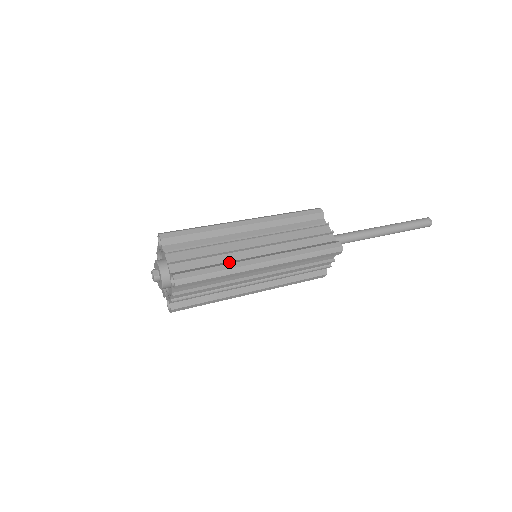
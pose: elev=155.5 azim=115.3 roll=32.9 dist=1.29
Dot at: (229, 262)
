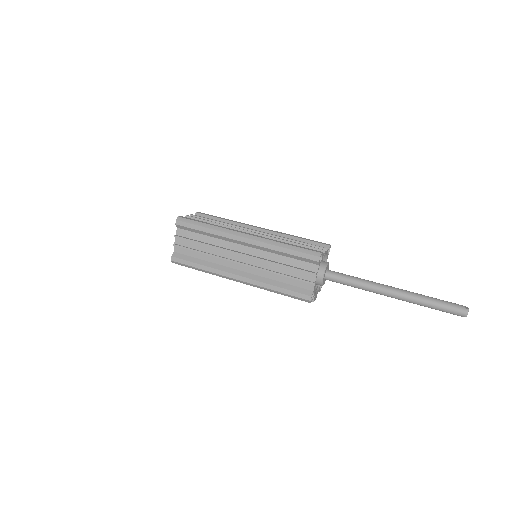
Dot at: occluded
